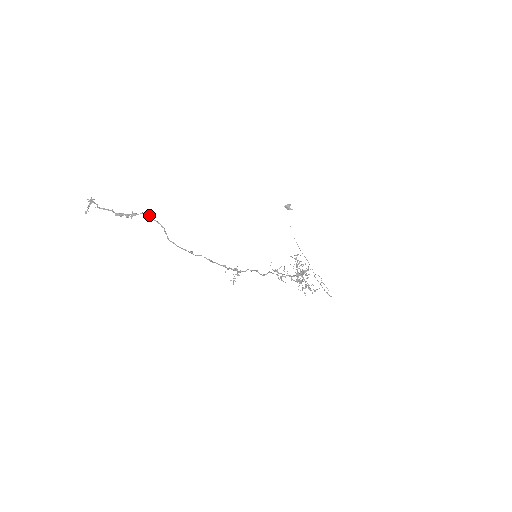
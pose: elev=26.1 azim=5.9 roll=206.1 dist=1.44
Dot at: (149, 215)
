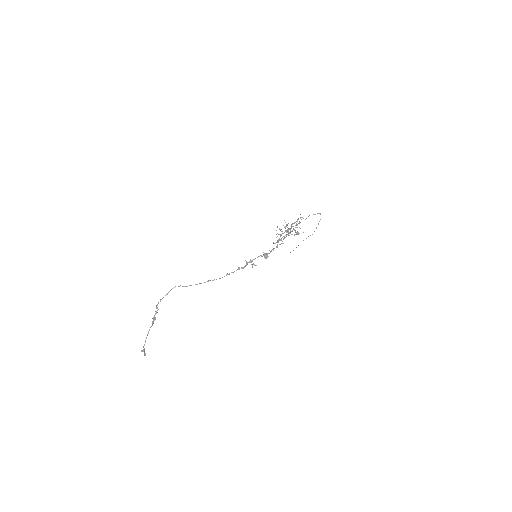
Dot at: occluded
